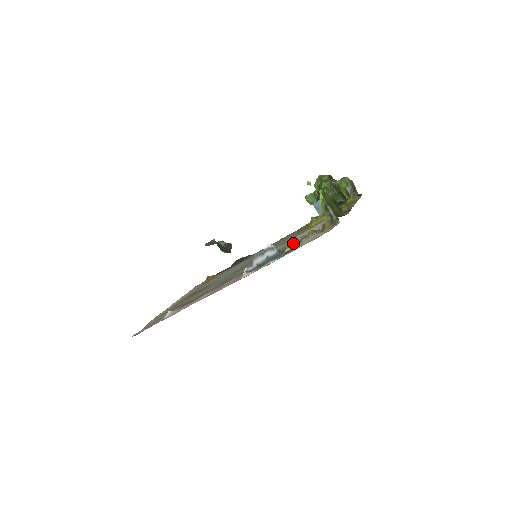
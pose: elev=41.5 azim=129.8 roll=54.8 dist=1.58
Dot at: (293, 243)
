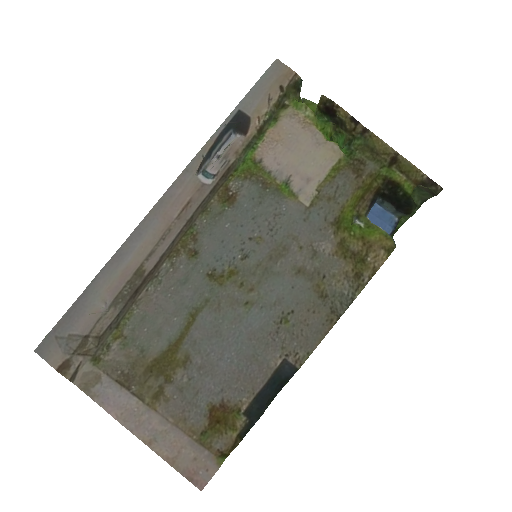
Dot at: (260, 134)
